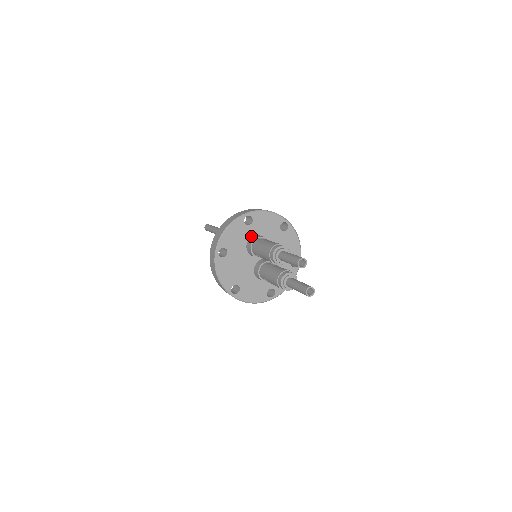
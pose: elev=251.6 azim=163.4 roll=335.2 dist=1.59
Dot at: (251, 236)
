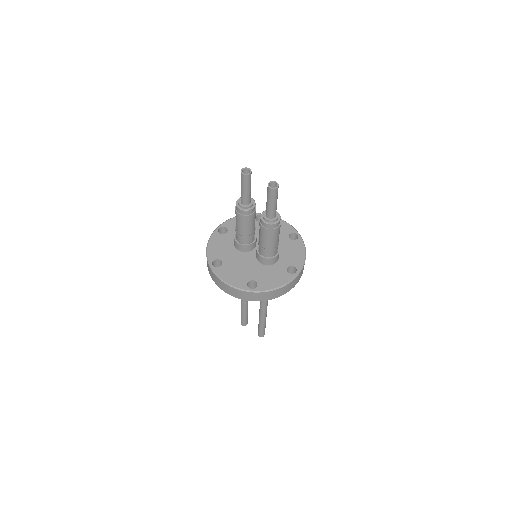
Dot at: occluded
